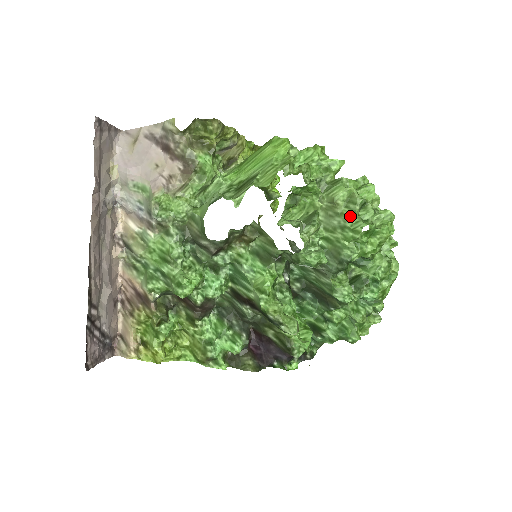
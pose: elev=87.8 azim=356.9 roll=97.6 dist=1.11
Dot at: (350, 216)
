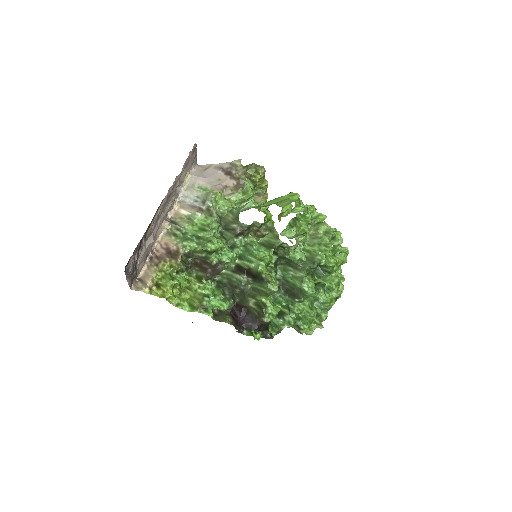
Dot at: (325, 239)
